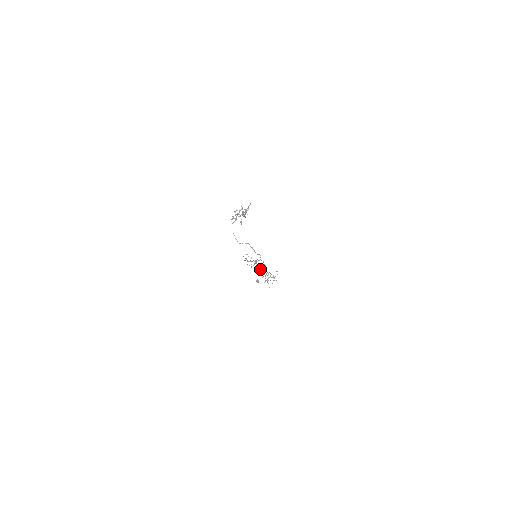
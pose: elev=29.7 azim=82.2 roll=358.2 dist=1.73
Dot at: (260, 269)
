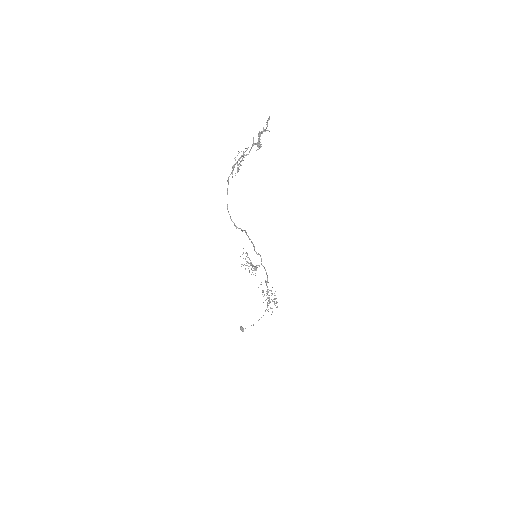
Dot at: occluded
